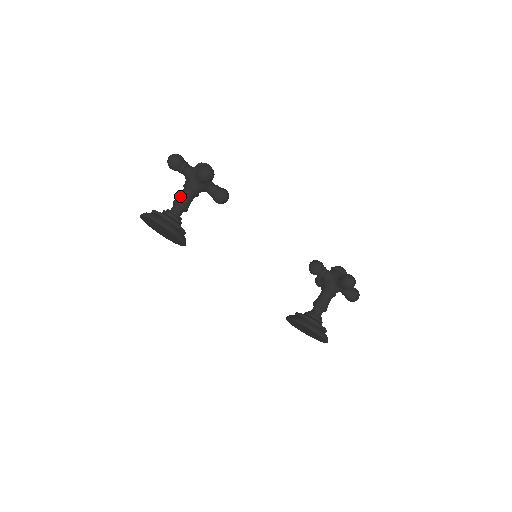
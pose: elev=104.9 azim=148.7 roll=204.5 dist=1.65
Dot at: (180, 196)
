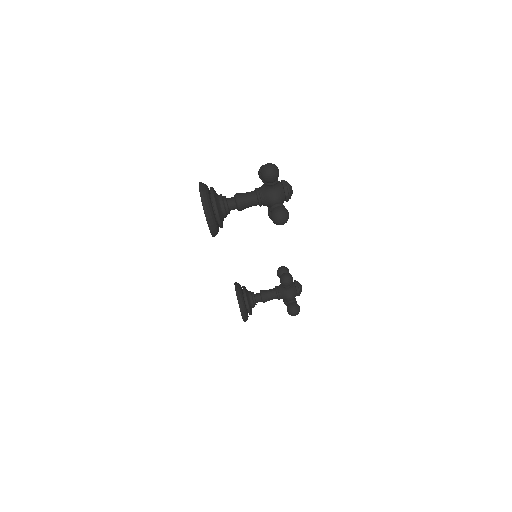
Dot at: (245, 200)
